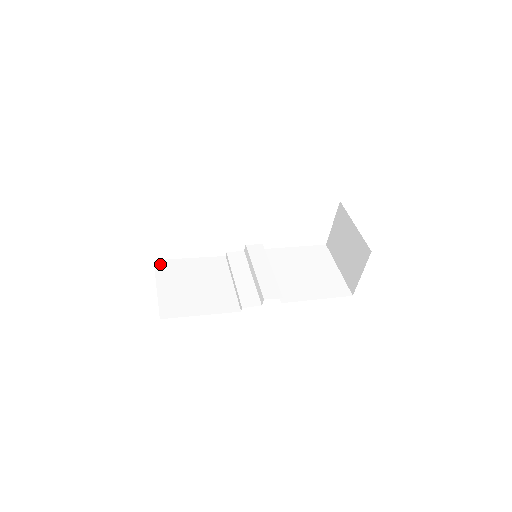
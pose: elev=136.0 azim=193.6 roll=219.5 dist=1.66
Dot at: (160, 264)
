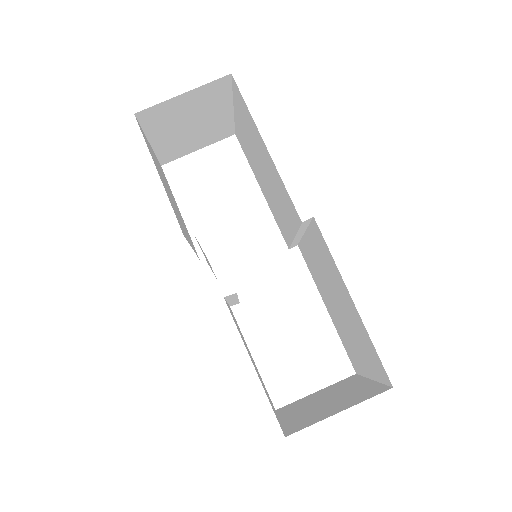
Dot at: occluded
